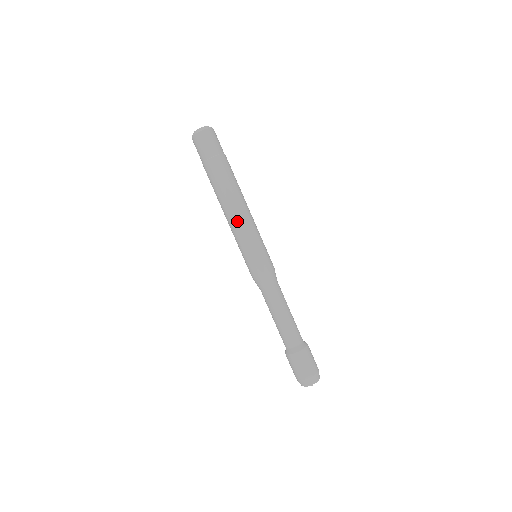
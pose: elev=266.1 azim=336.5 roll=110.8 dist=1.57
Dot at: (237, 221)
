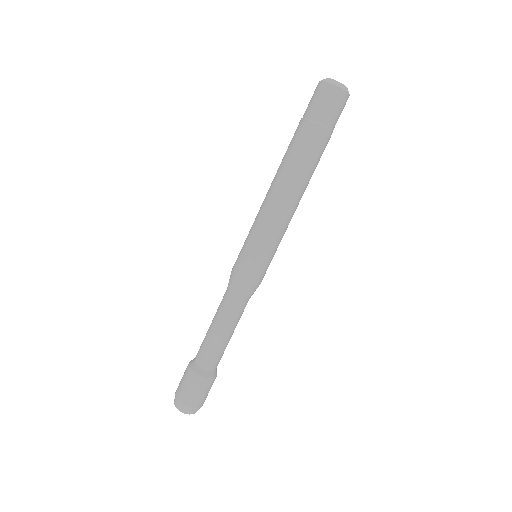
Dot at: (287, 215)
